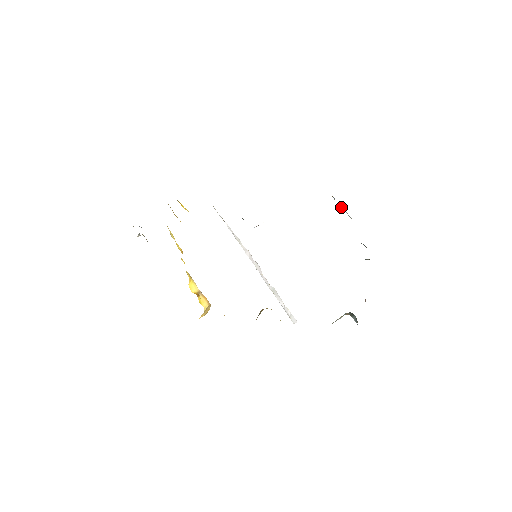
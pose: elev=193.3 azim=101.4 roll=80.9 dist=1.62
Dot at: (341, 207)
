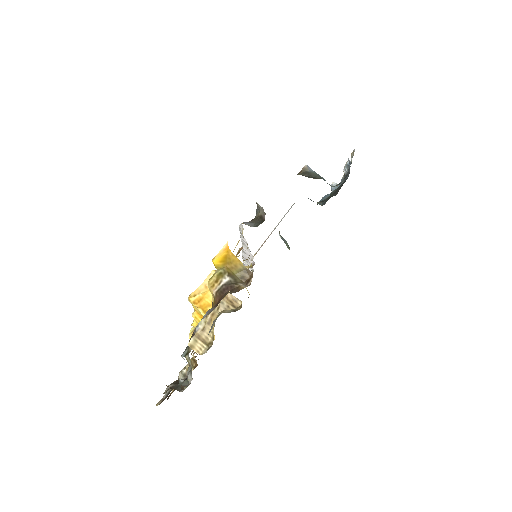
Dot at: (346, 165)
